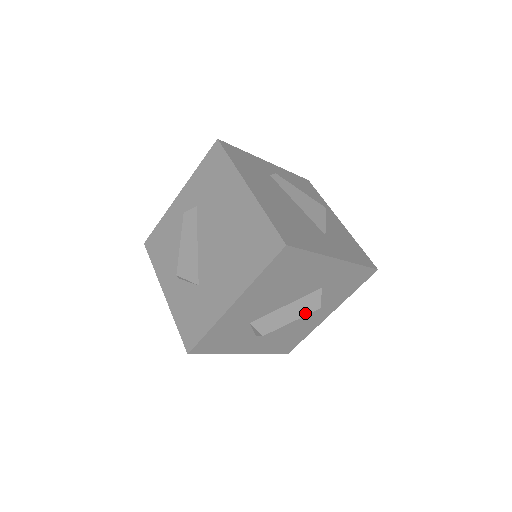
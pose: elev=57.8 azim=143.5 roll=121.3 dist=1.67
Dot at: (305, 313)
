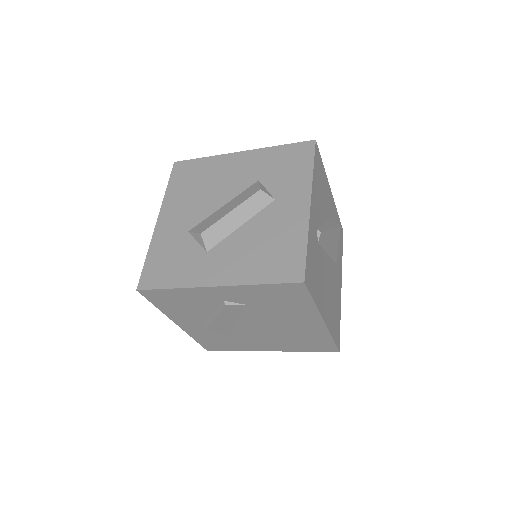
Dot at: occluded
